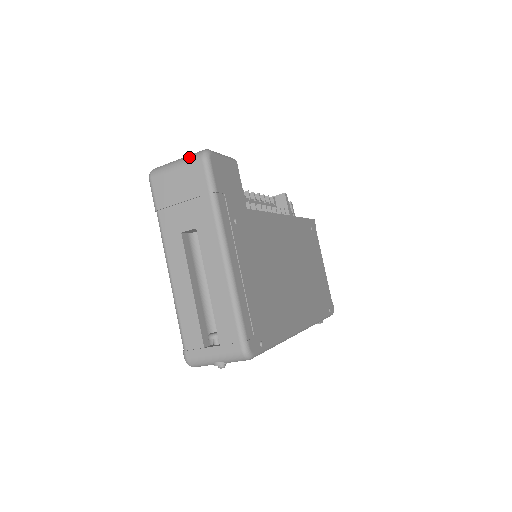
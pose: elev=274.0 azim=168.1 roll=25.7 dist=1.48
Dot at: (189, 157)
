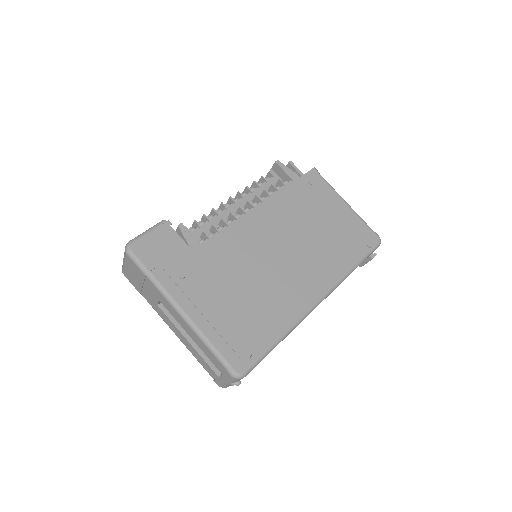
Dot at: (124, 254)
